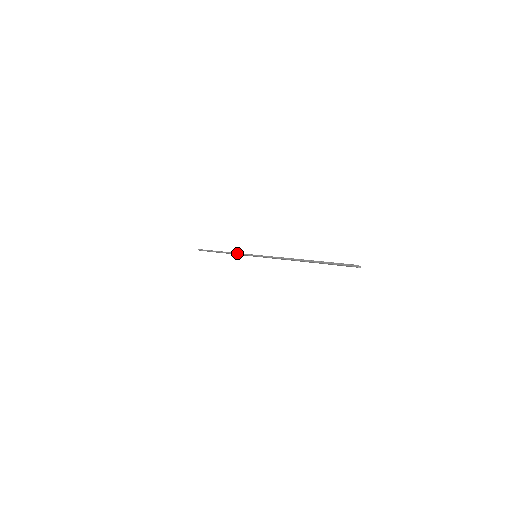
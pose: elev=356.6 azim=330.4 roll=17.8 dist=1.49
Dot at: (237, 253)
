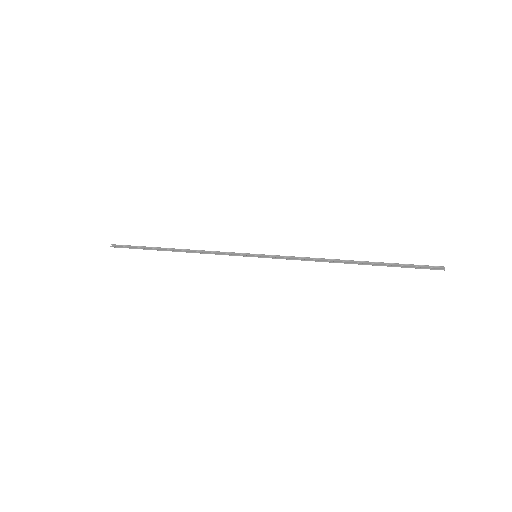
Dot at: occluded
